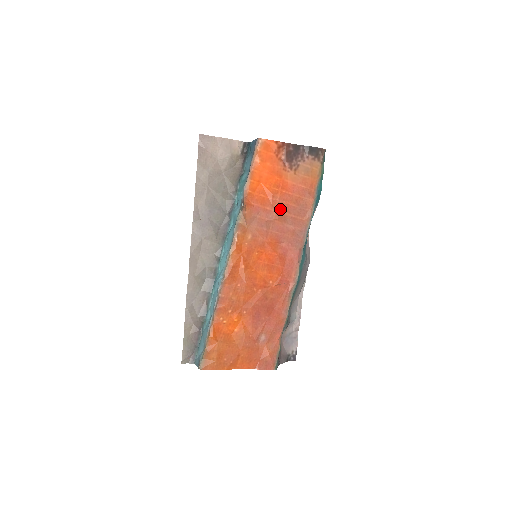
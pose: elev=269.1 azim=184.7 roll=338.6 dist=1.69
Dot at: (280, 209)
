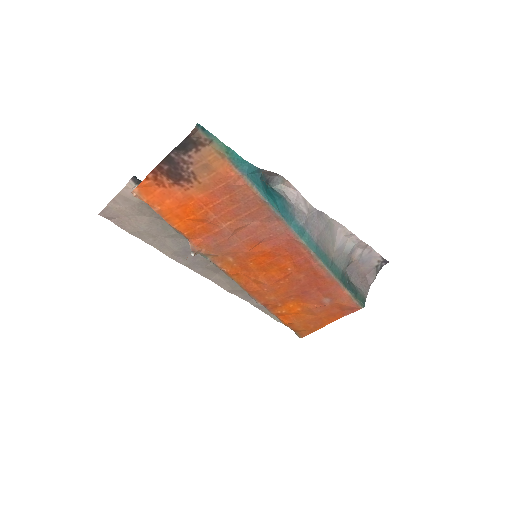
Dot at: (227, 221)
